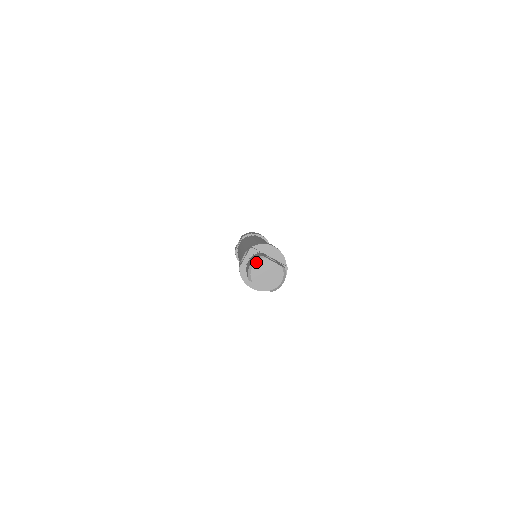
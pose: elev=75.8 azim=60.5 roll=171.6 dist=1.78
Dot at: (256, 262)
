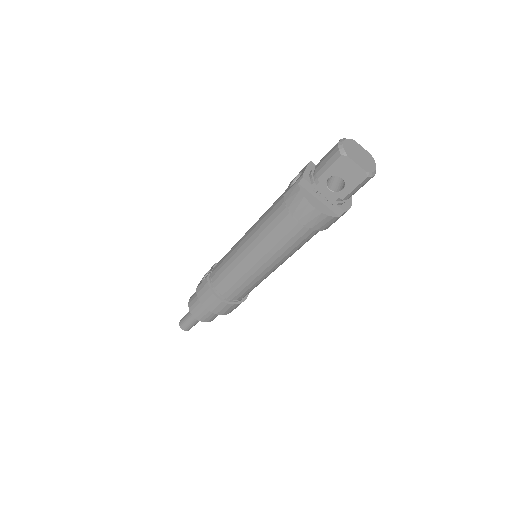
Dot at: (346, 139)
